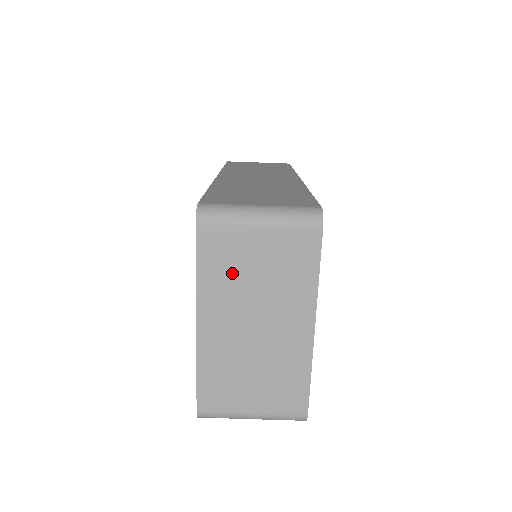
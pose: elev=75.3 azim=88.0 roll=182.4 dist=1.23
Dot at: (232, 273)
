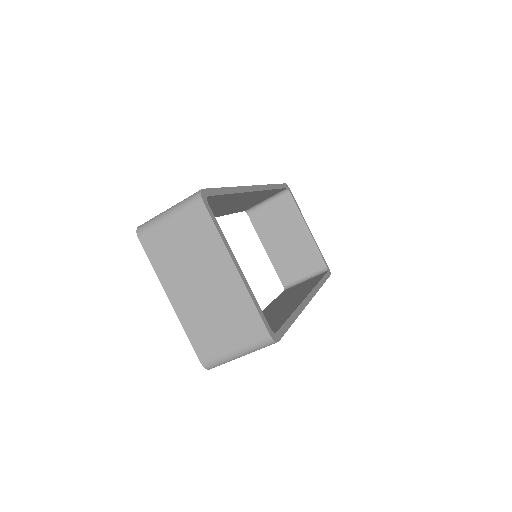
Dot at: (171, 257)
